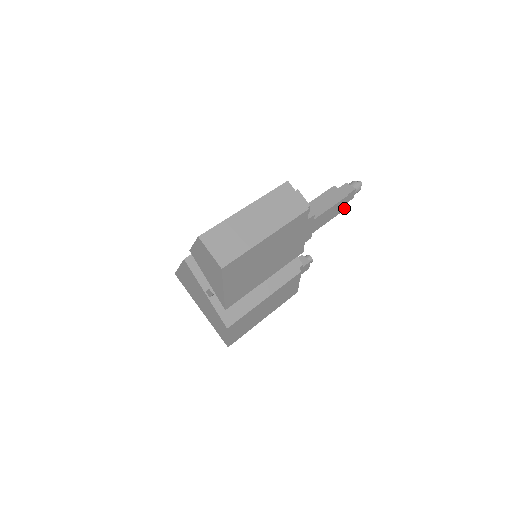
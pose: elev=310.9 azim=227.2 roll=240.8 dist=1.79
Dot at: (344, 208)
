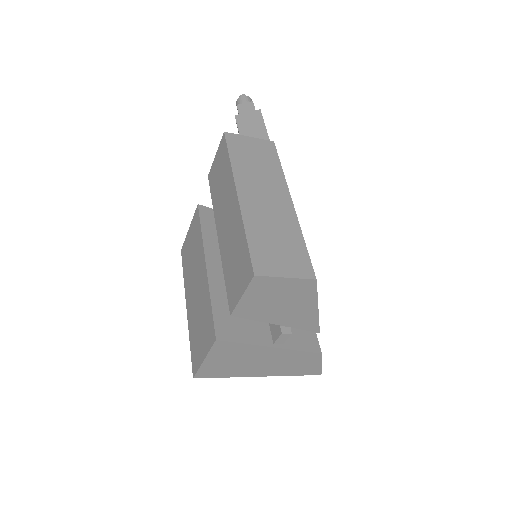
Dot at: occluded
